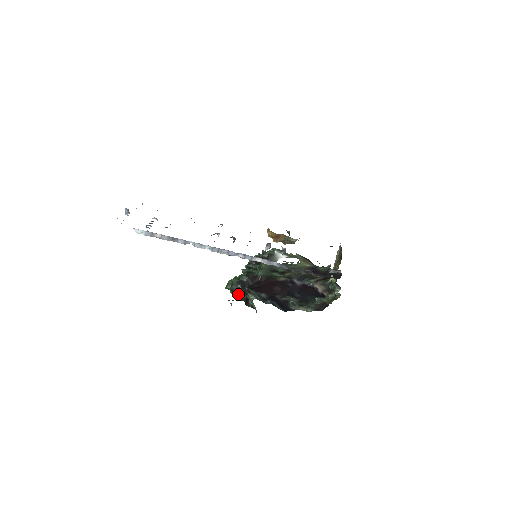
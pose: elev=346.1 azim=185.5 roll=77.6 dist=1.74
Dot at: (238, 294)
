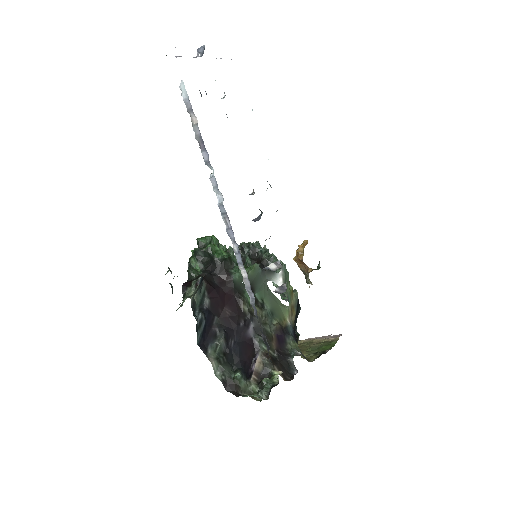
Dot at: (195, 263)
